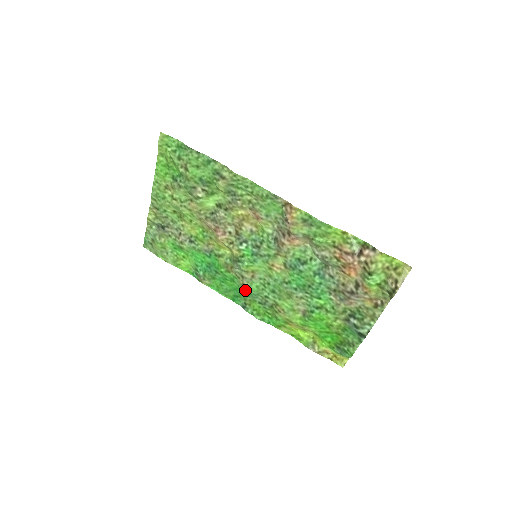
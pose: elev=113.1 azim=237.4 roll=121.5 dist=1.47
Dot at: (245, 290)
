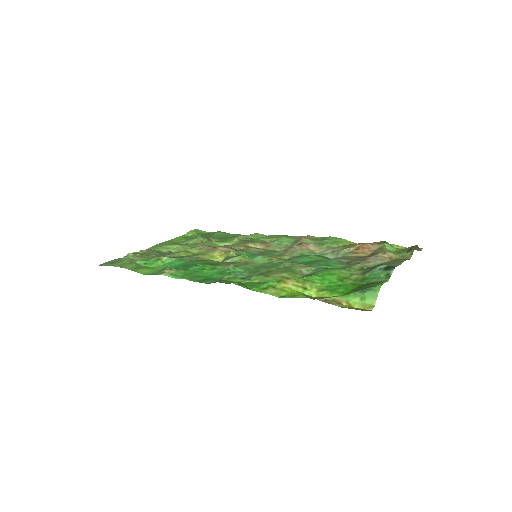
Dot at: (229, 269)
